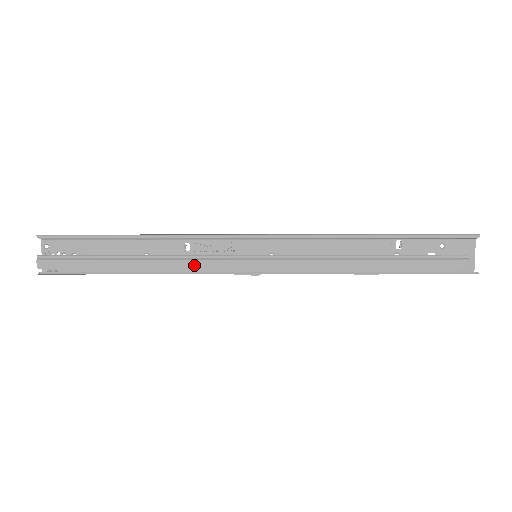
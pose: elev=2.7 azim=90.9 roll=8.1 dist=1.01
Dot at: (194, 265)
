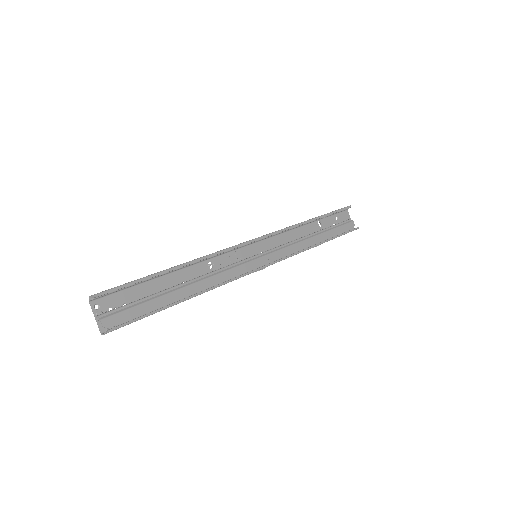
Dot at: (226, 275)
